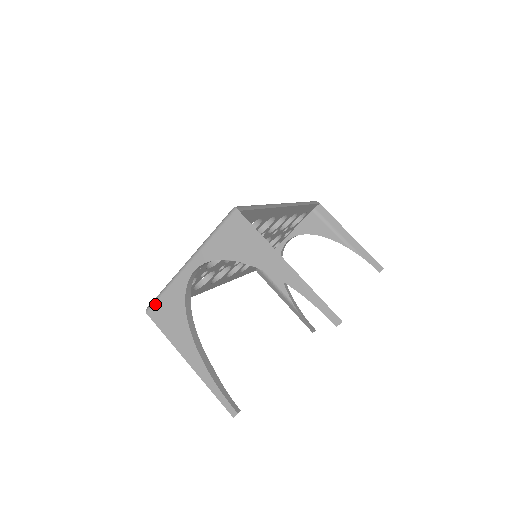
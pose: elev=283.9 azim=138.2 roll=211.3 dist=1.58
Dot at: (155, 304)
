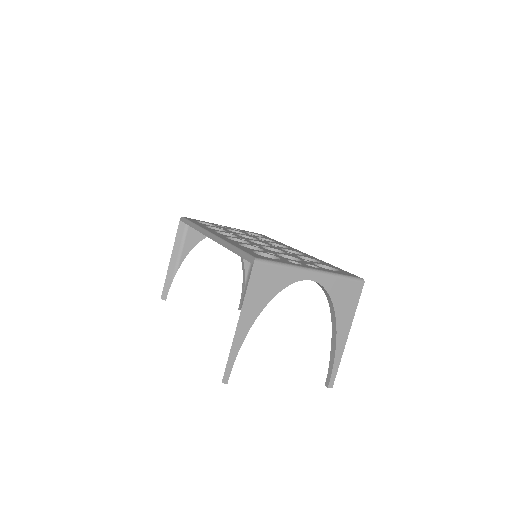
Dot at: (267, 265)
